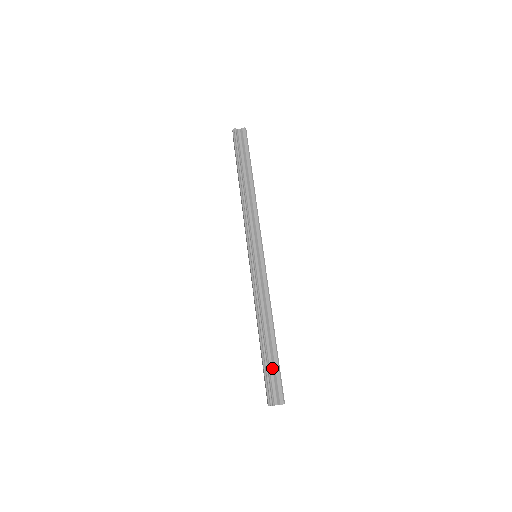
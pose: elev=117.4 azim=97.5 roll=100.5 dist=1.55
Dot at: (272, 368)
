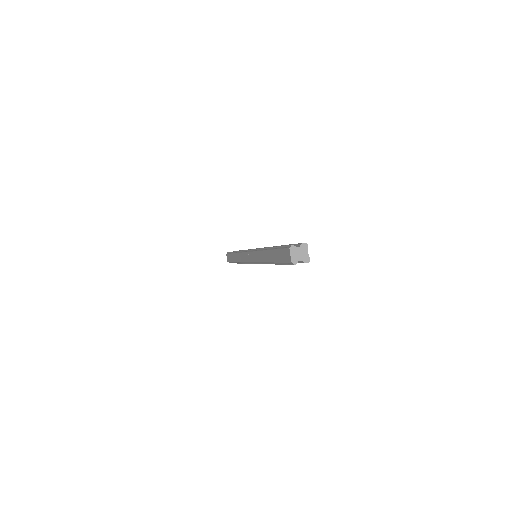
Dot at: occluded
